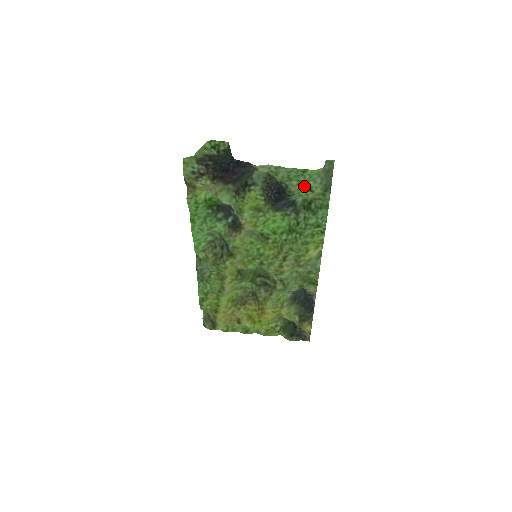
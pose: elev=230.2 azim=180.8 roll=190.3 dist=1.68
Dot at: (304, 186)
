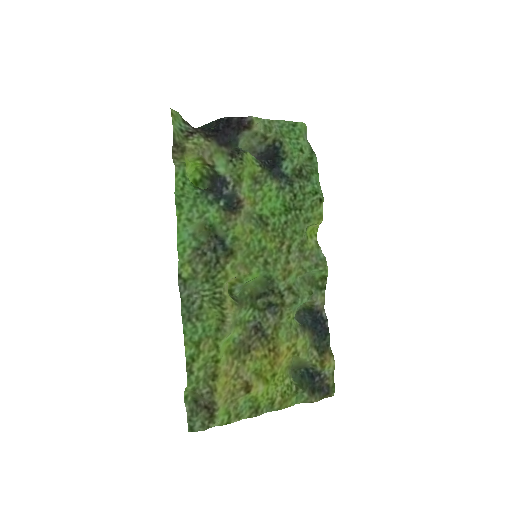
Dot at: (295, 145)
